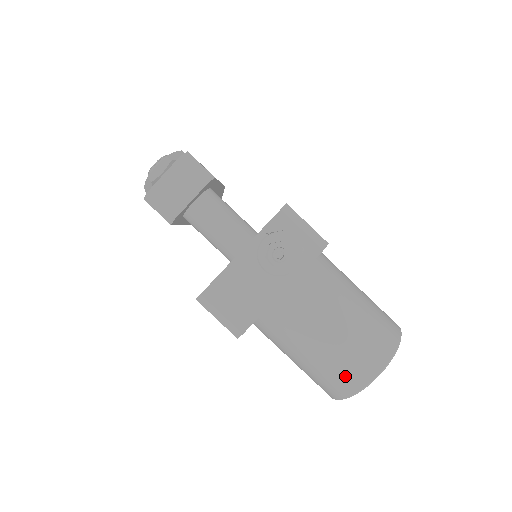
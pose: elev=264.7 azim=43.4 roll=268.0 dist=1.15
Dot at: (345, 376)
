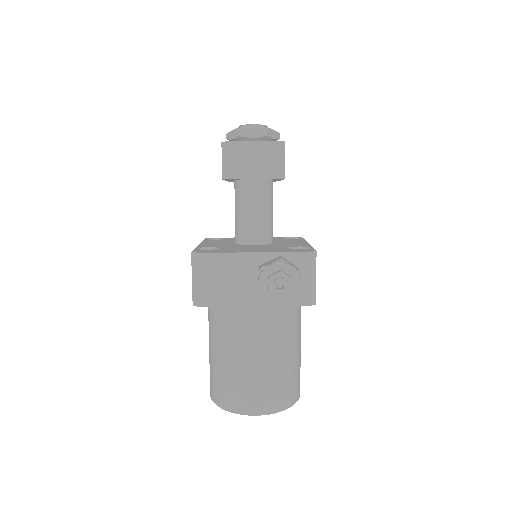
Dot at: (236, 395)
